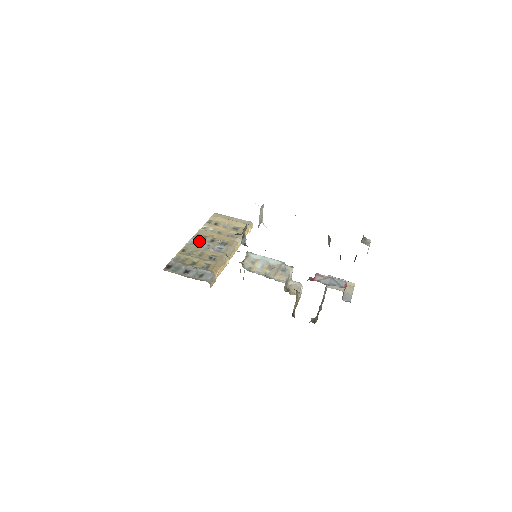
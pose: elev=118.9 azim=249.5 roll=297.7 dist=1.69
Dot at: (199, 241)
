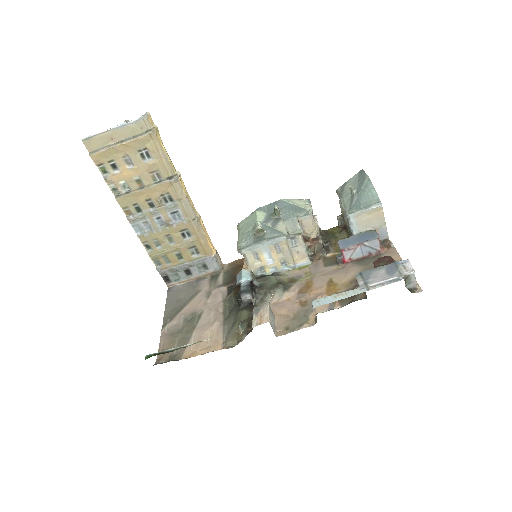
Dot at: (142, 221)
